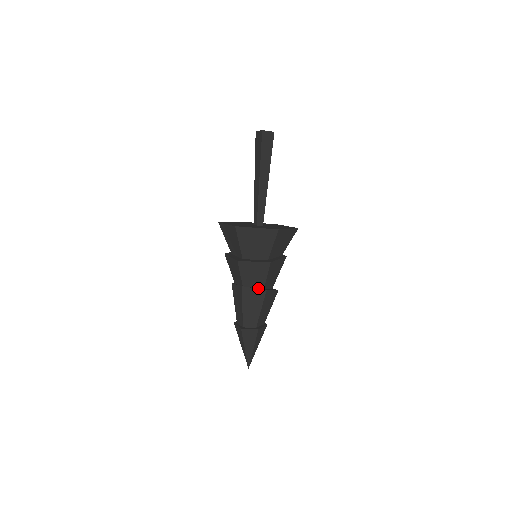
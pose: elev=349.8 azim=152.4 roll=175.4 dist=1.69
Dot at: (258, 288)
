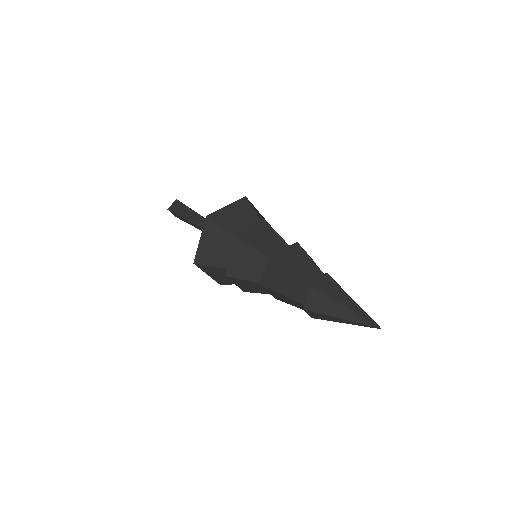
Dot at: (267, 265)
